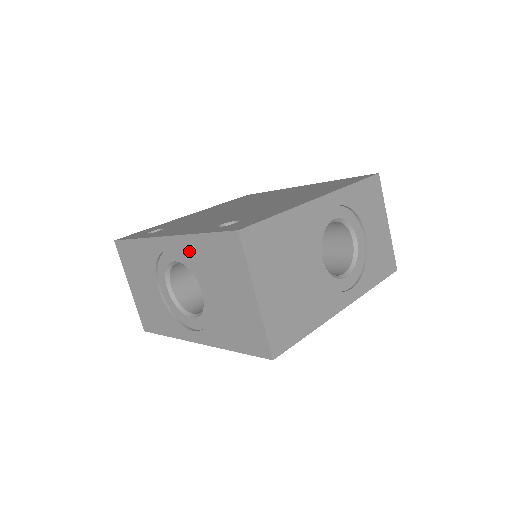
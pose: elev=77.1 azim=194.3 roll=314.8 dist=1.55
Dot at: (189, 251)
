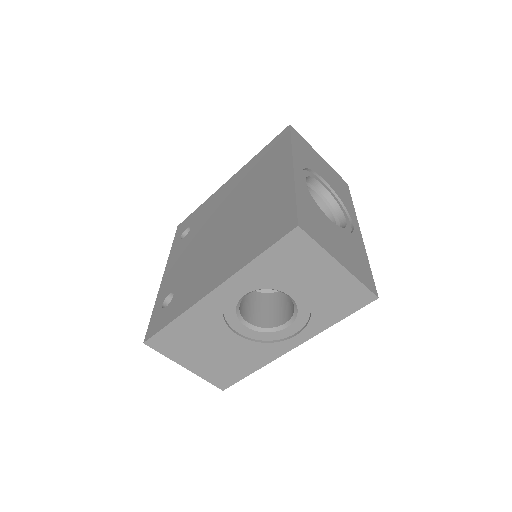
Dot at: occluded
